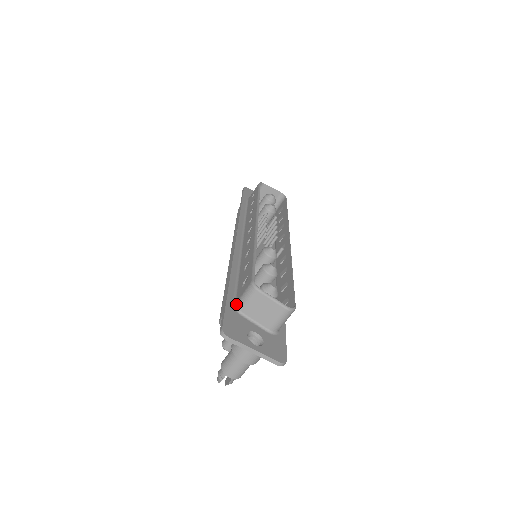
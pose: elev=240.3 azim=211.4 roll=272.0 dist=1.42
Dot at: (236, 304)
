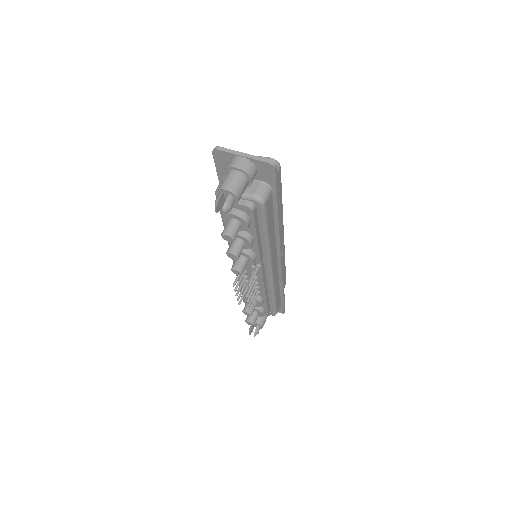
Dot at: occluded
